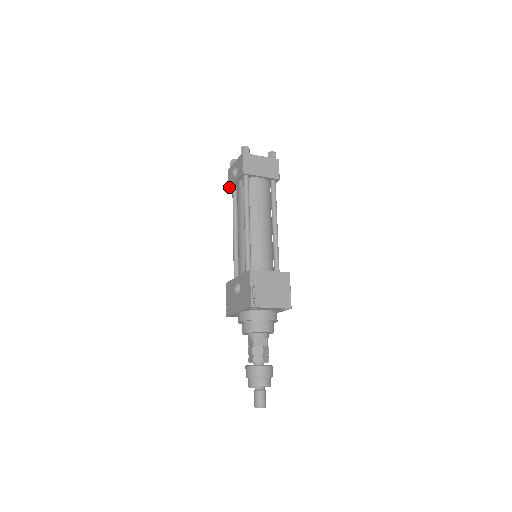
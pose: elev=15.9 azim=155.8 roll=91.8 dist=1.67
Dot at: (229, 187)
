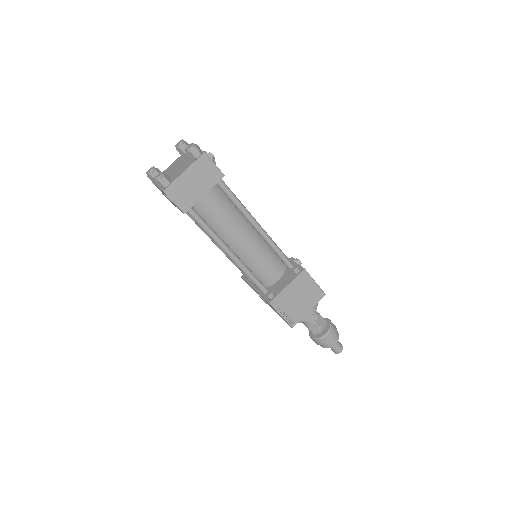
Dot at: occluded
